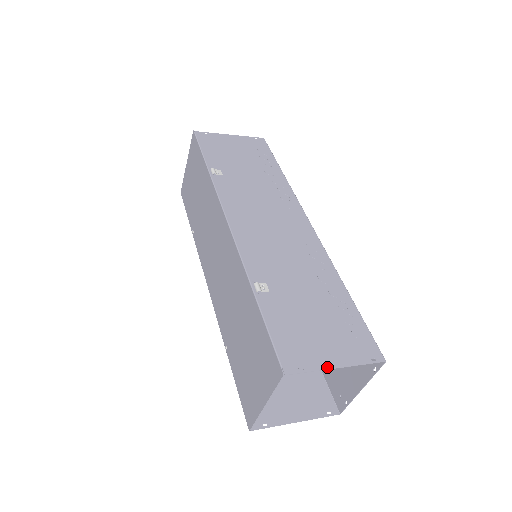
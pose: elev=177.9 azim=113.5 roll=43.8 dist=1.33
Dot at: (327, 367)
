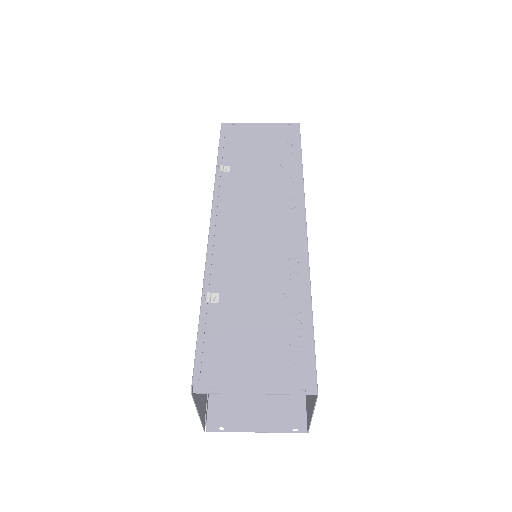
Dot at: (242, 391)
